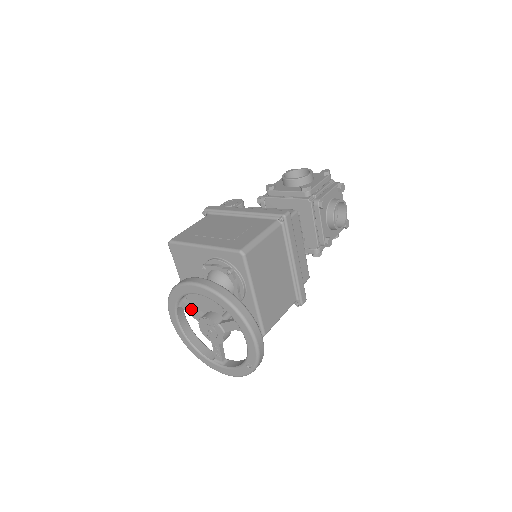
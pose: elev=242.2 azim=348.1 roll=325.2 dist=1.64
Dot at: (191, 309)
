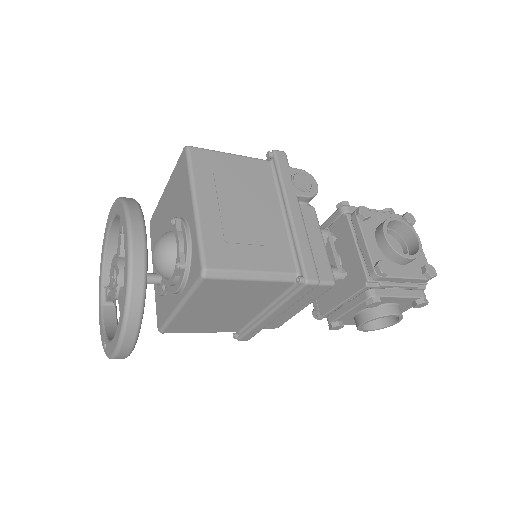
Dot at: (121, 237)
